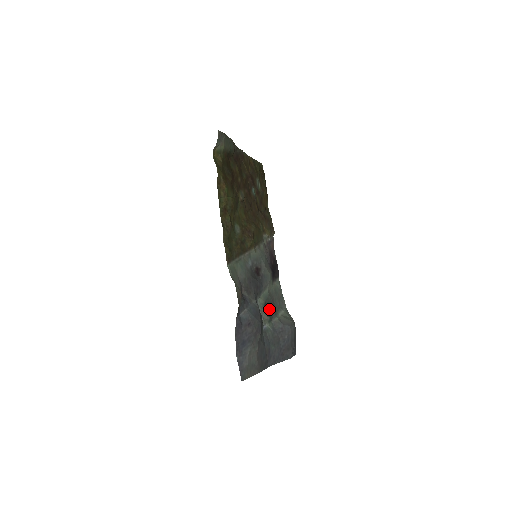
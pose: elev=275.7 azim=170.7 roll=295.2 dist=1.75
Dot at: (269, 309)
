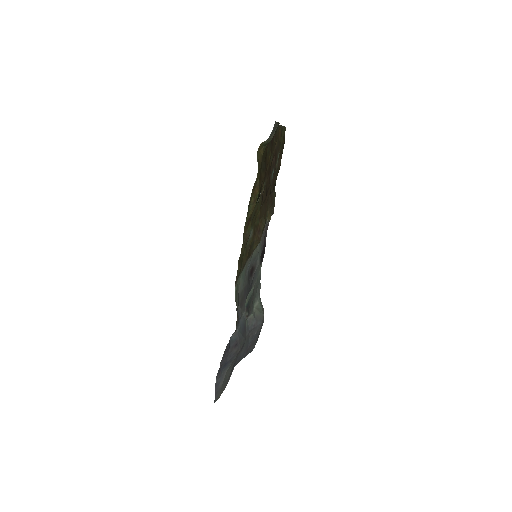
Dot at: (249, 307)
